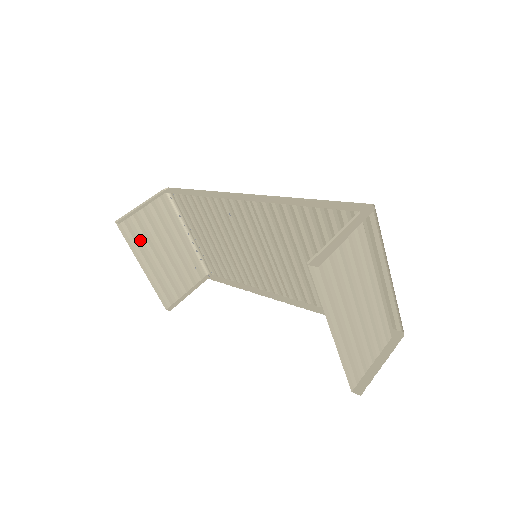
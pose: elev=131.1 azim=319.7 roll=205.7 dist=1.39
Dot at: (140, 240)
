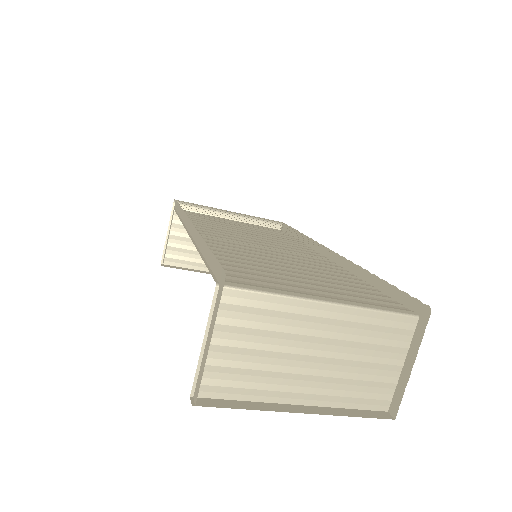
Dot at: (194, 256)
